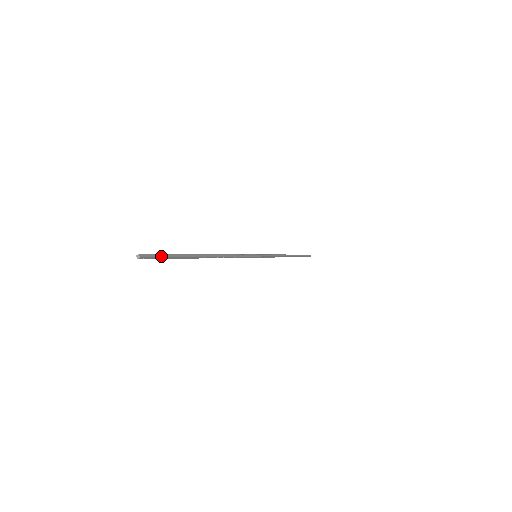
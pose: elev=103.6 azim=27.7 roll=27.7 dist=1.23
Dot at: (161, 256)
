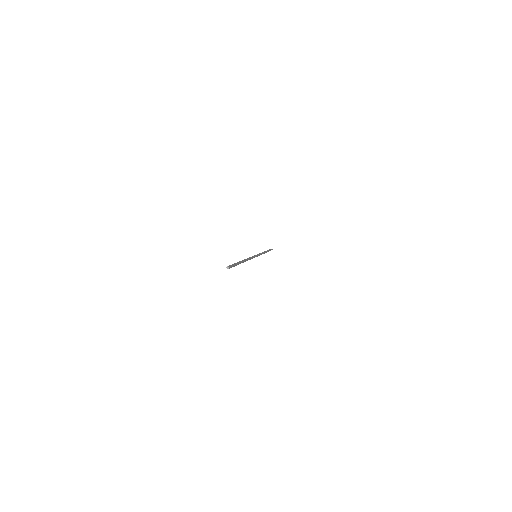
Dot at: (233, 265)
